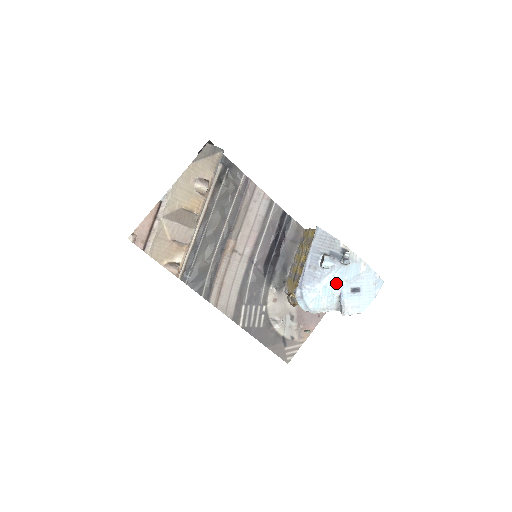
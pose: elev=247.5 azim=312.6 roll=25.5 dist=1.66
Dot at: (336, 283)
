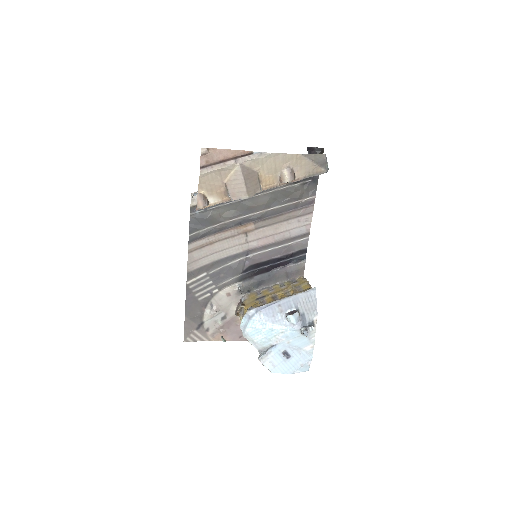
Dot at: (281, 336)
